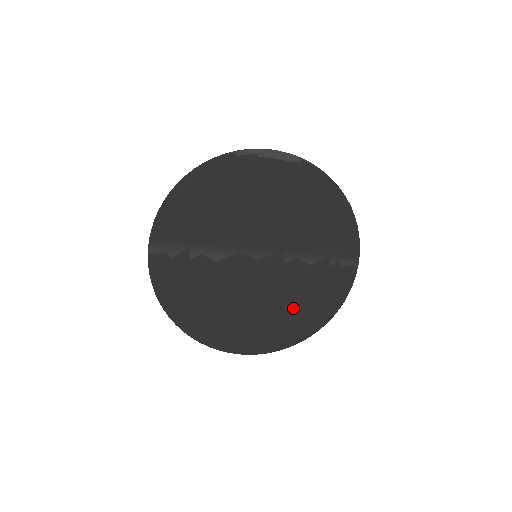
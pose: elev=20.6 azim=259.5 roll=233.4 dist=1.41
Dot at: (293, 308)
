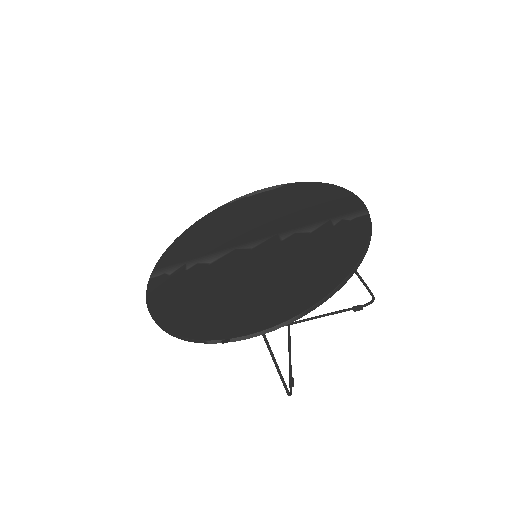
Dot at: (301, 271)
